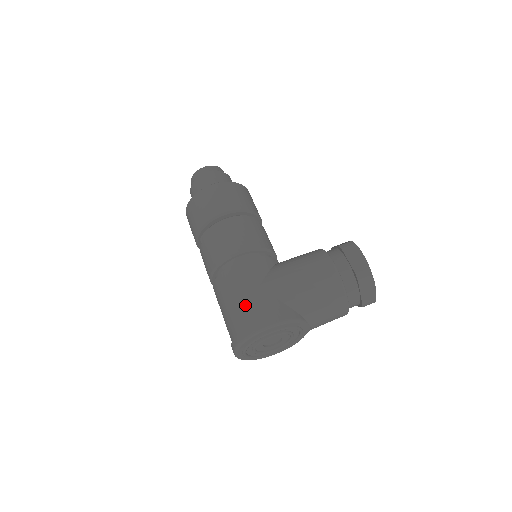
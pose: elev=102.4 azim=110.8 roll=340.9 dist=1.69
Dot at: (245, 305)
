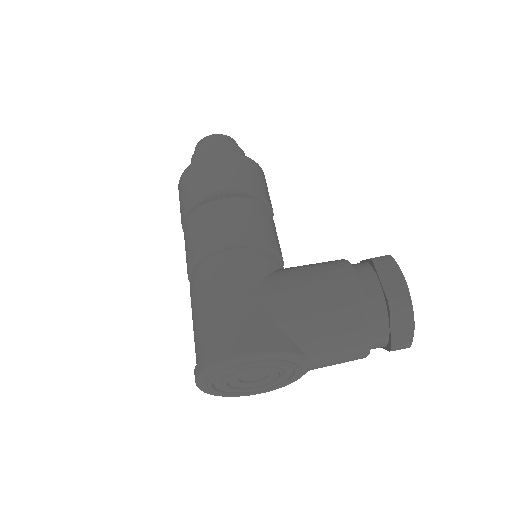
Dot at: (221, 318)
